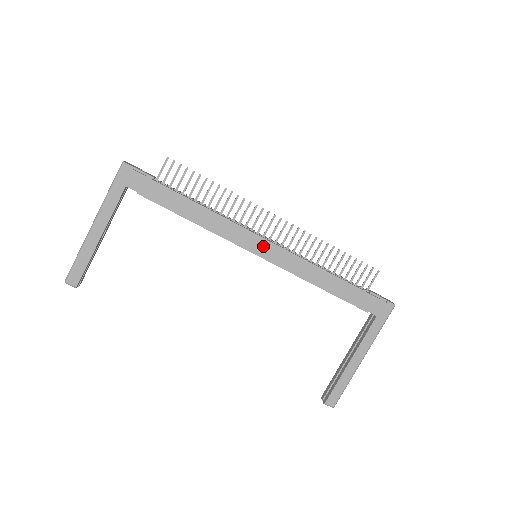
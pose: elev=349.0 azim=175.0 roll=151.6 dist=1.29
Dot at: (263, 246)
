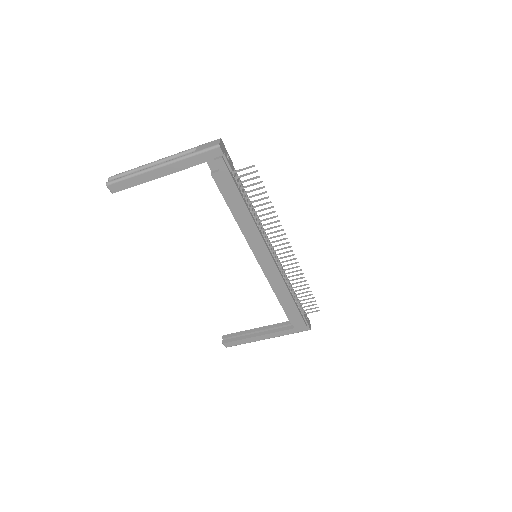
Dot at: (266, 259)
